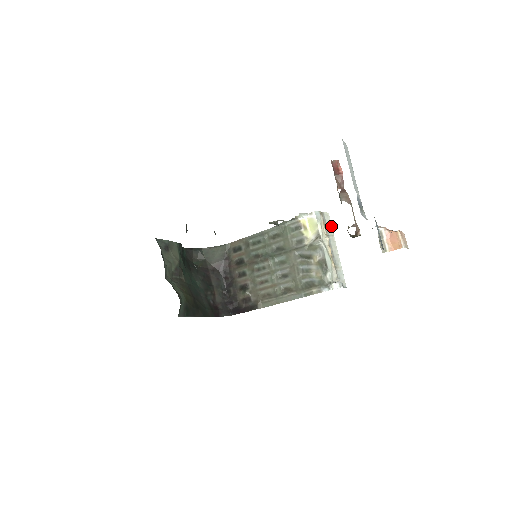
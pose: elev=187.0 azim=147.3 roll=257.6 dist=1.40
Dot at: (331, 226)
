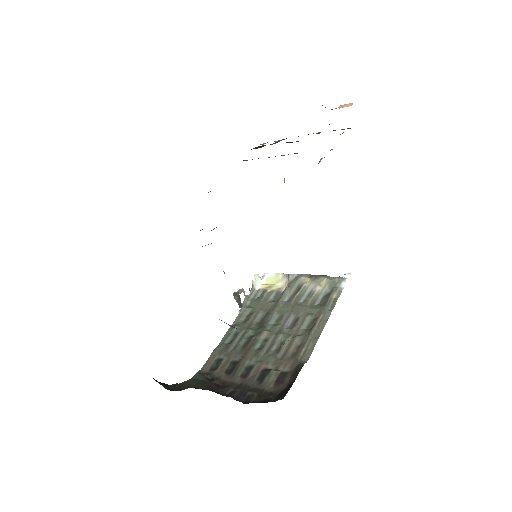
Dot at: occluded
